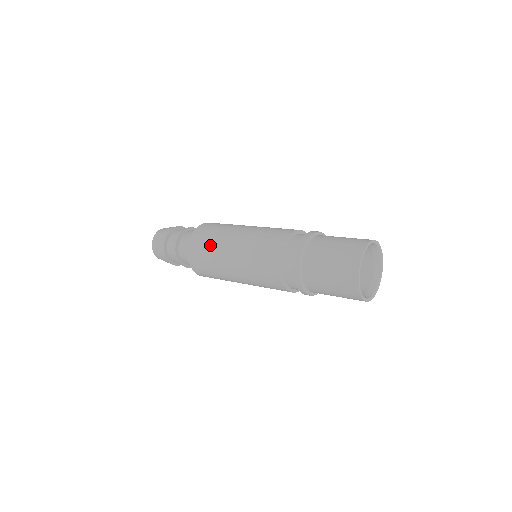
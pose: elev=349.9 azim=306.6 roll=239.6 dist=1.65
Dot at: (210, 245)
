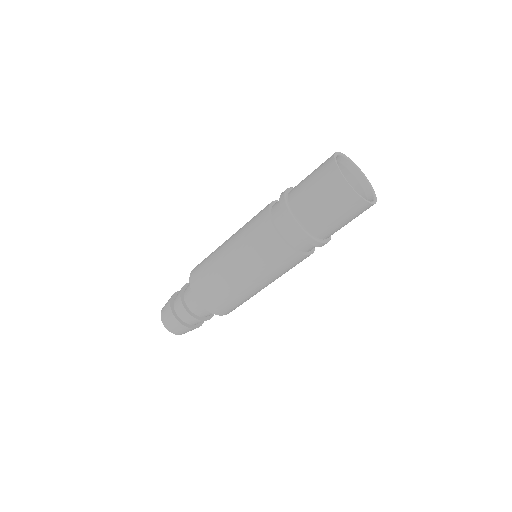
Dot at: occluded
